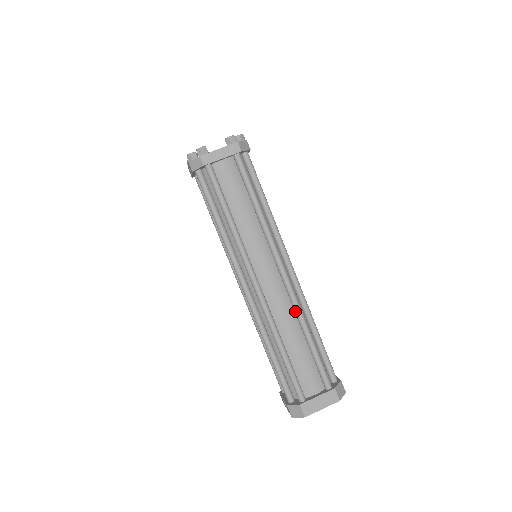
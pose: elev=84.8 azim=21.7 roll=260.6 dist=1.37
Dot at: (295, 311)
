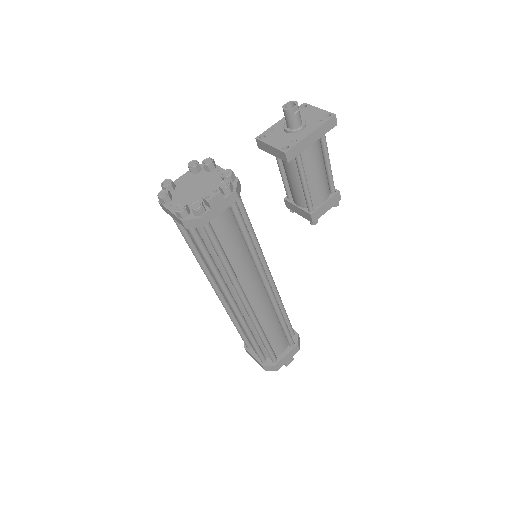
Dot at: occluded
